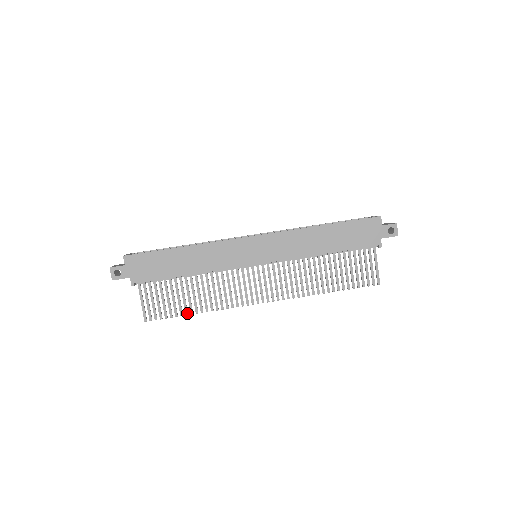
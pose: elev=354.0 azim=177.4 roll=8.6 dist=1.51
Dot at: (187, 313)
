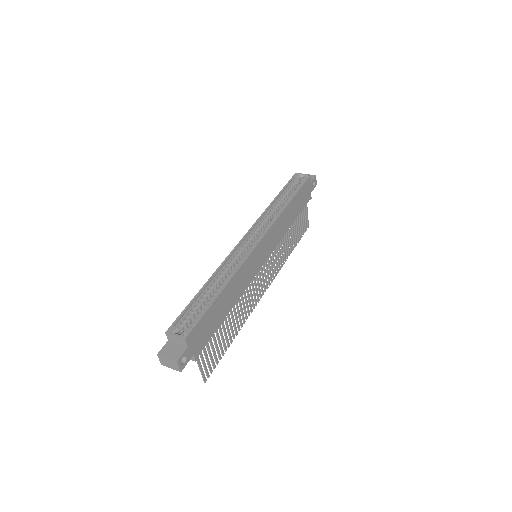
Dot at: (229, 345)
